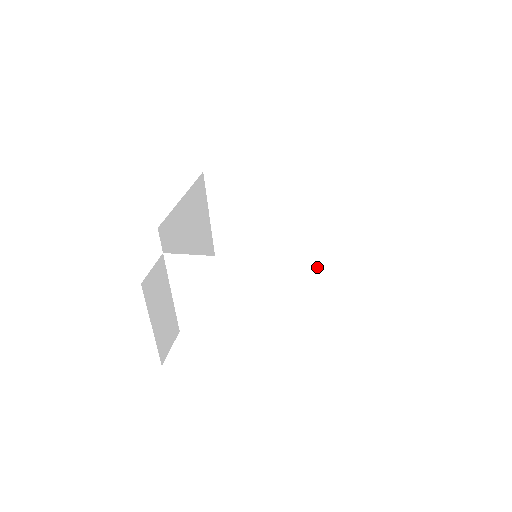
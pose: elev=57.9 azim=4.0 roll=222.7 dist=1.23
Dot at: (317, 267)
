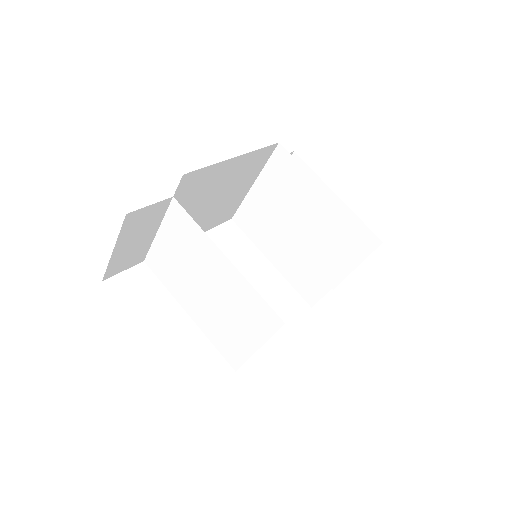
Dot at: (305, 299)
